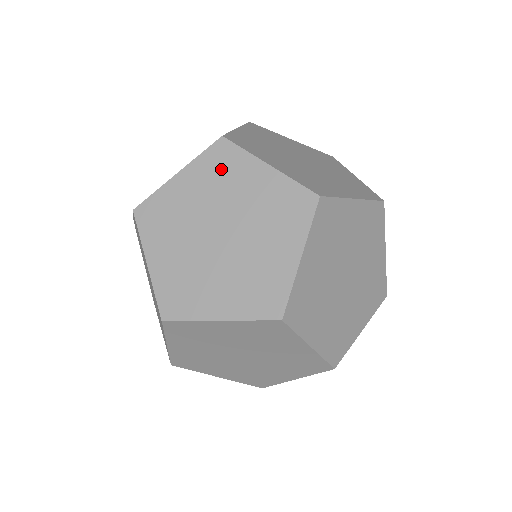
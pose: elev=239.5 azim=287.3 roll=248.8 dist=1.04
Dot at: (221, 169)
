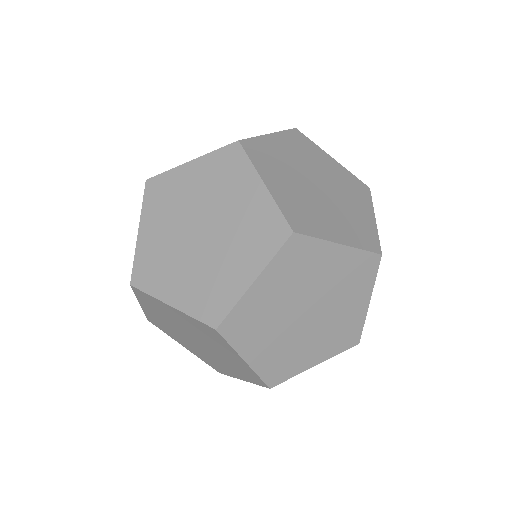
Dot at: (225, 171)
